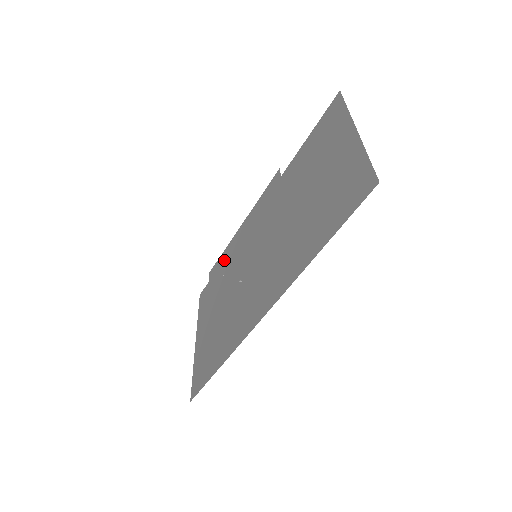
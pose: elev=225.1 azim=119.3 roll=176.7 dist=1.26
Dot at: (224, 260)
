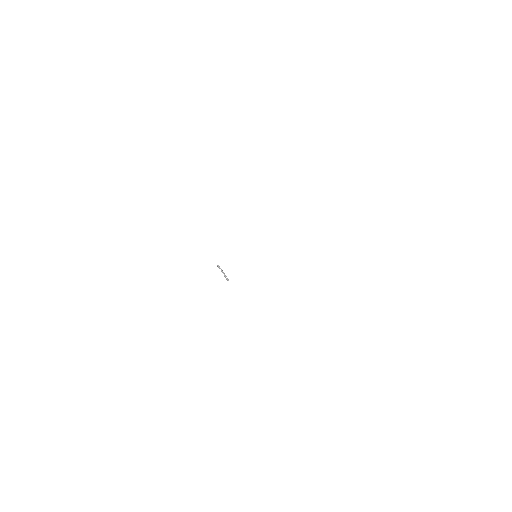
Dot at: occluded
